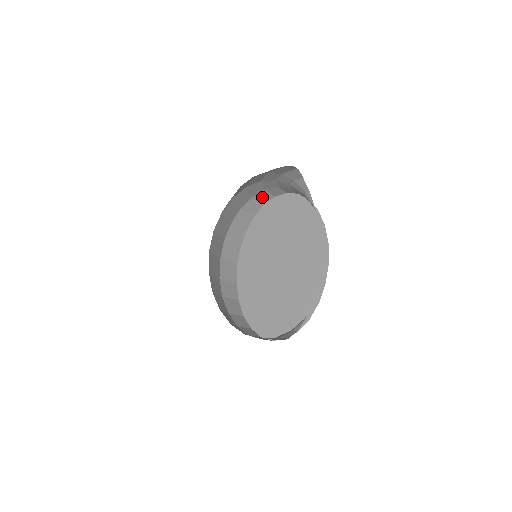
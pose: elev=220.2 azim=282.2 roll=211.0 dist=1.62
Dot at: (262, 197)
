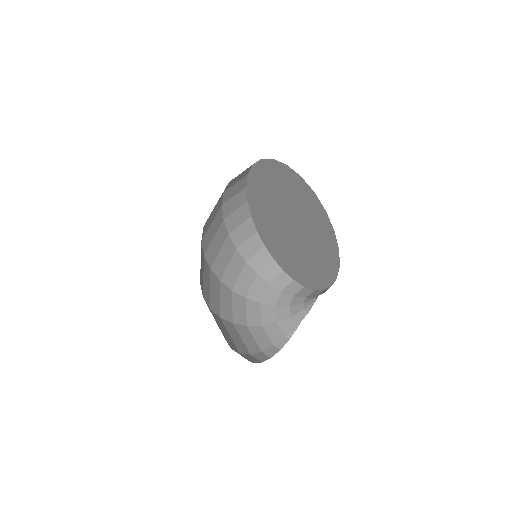
Dot at: occluded
